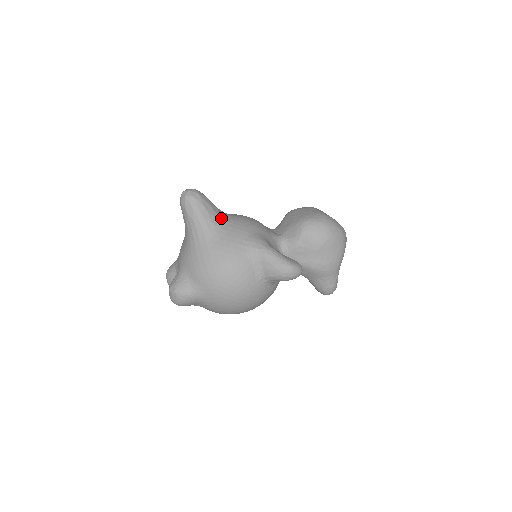
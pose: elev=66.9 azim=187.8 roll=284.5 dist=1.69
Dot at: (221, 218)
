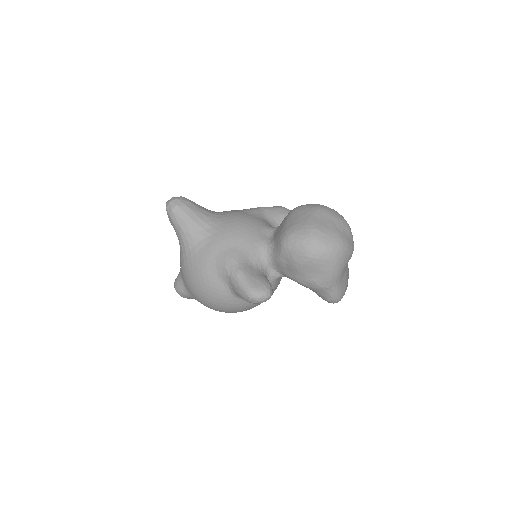
Dot at: (202, 229)
